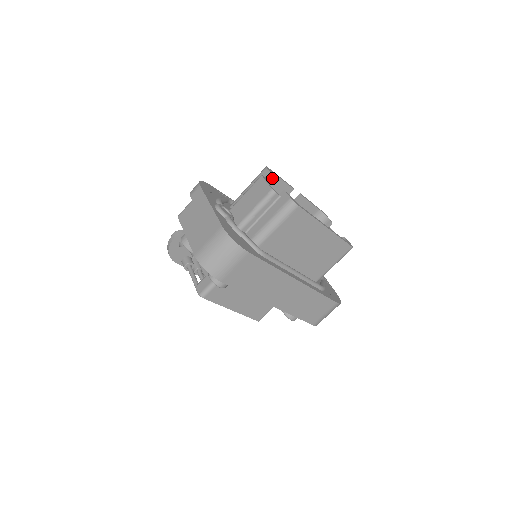
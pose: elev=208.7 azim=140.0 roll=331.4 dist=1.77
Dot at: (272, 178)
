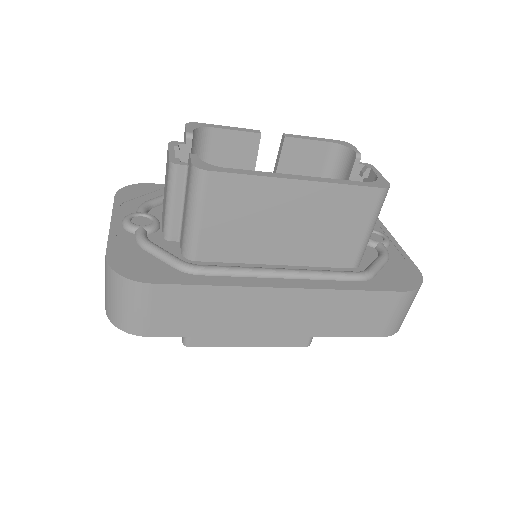
Dot at: (190, 138)
